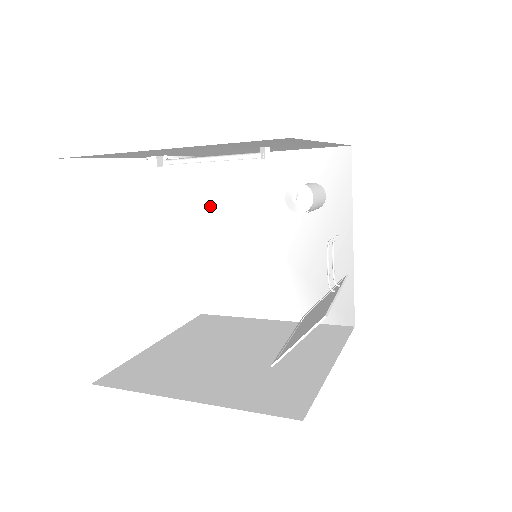
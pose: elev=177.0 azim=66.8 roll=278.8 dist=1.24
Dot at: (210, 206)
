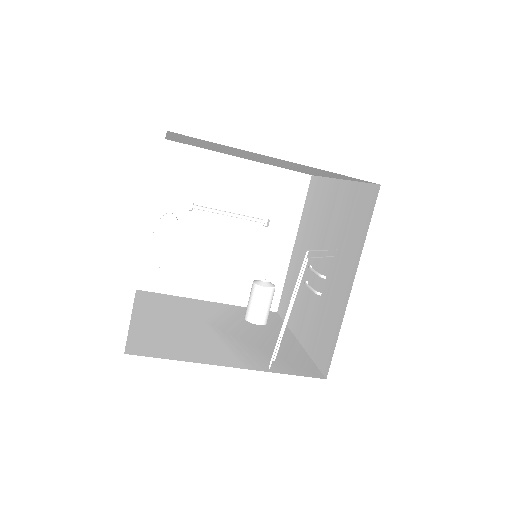
Dot at: (155, 307)
